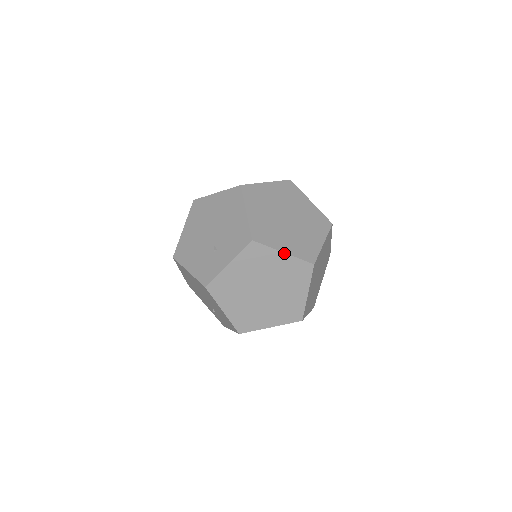
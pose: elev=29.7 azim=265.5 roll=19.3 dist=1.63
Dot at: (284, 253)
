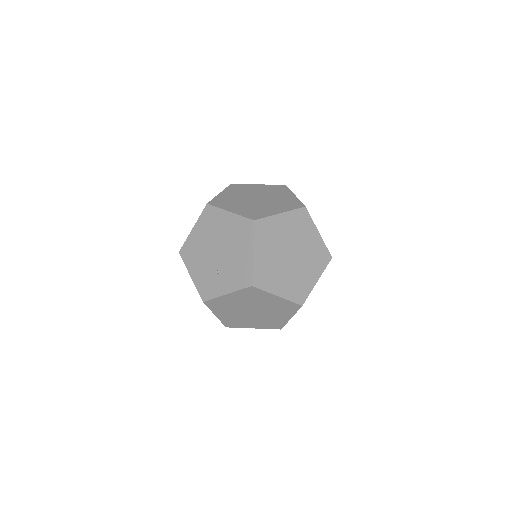
Dot at: (278, 296)
